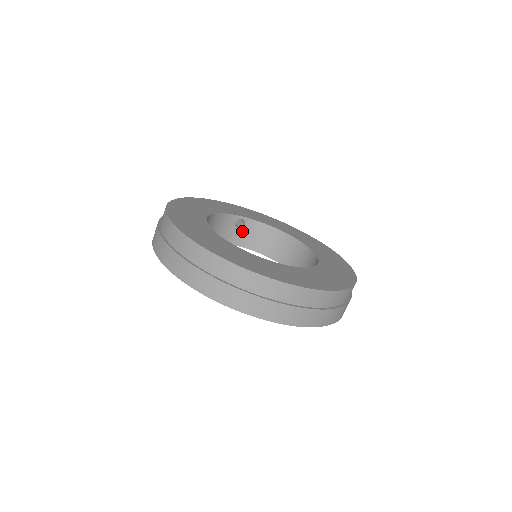
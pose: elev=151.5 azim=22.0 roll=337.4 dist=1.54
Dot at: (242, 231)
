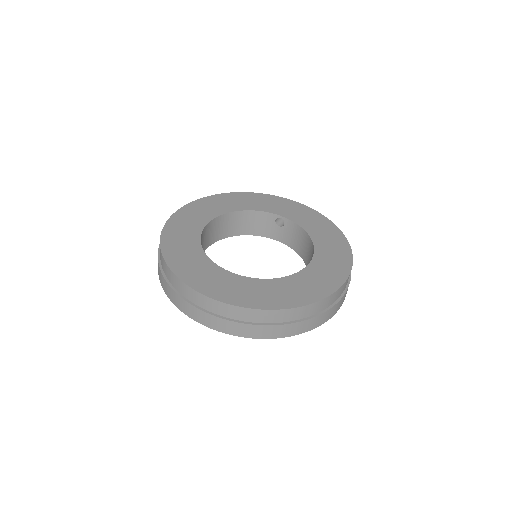
Dot at: (283, 230)
